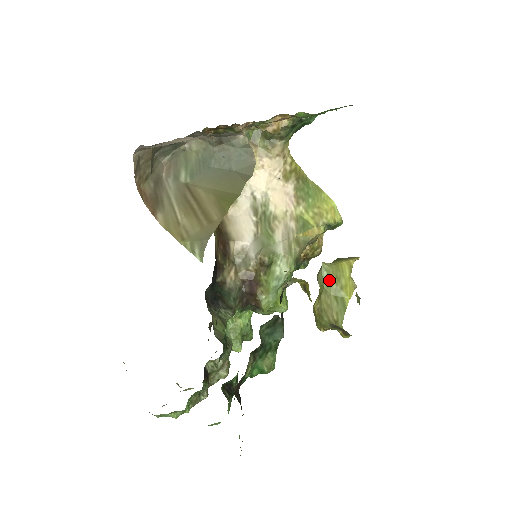
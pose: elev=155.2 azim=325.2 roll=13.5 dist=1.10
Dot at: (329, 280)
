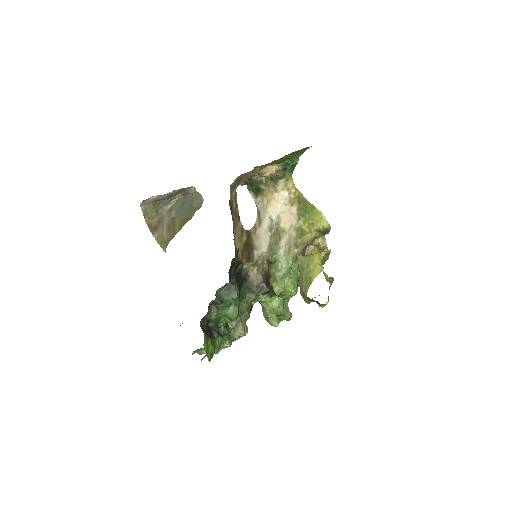
Dot at: (302, 267)
